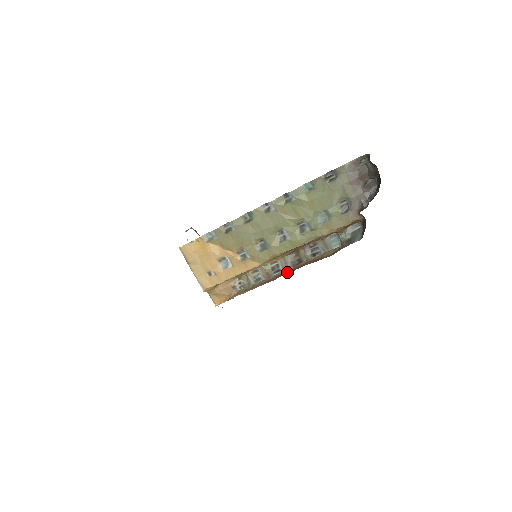
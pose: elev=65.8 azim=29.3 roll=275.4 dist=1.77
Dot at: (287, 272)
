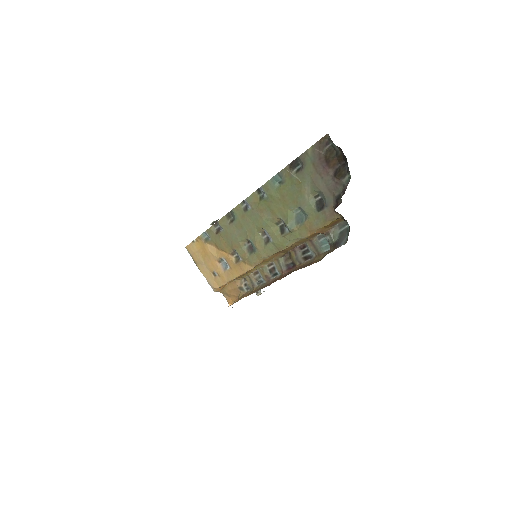
Dot at: (281, 277)
